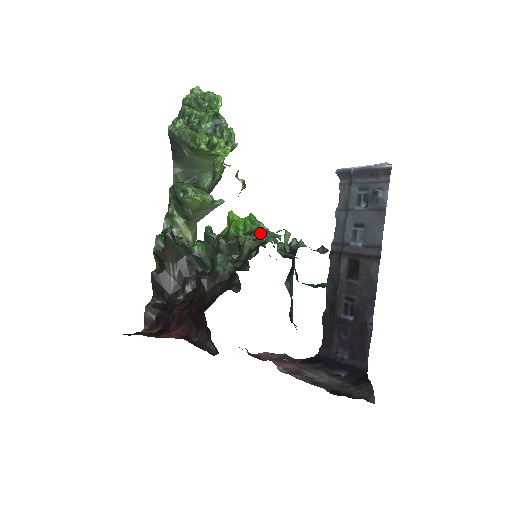
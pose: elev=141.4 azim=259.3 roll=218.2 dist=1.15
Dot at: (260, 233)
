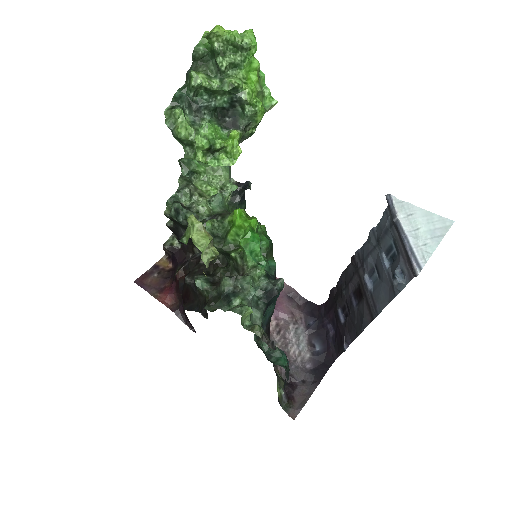
Dot at: (247, 265)
